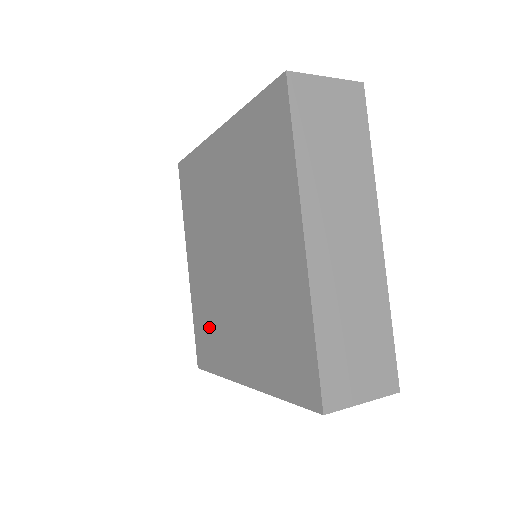
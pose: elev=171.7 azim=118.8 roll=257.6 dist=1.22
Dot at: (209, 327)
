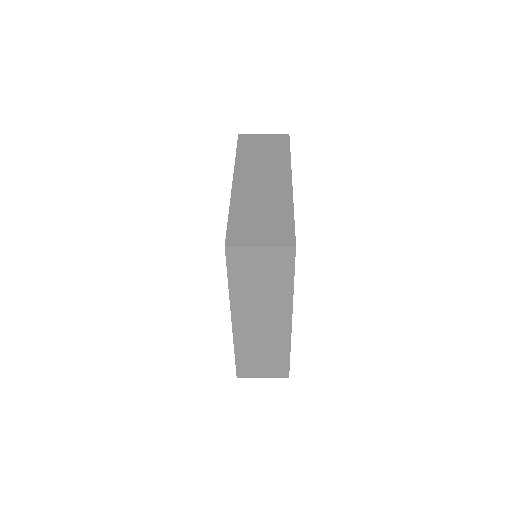
Dot at: occluded
